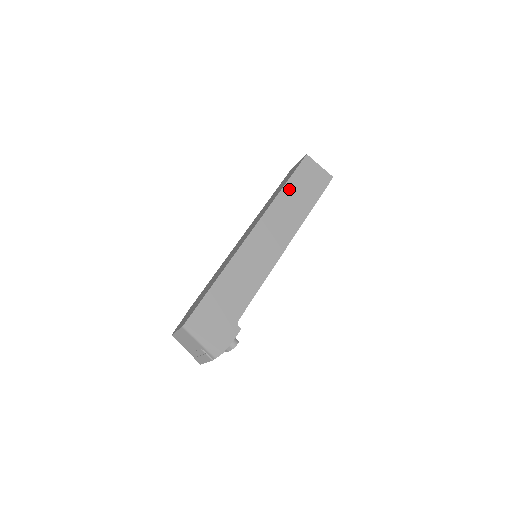
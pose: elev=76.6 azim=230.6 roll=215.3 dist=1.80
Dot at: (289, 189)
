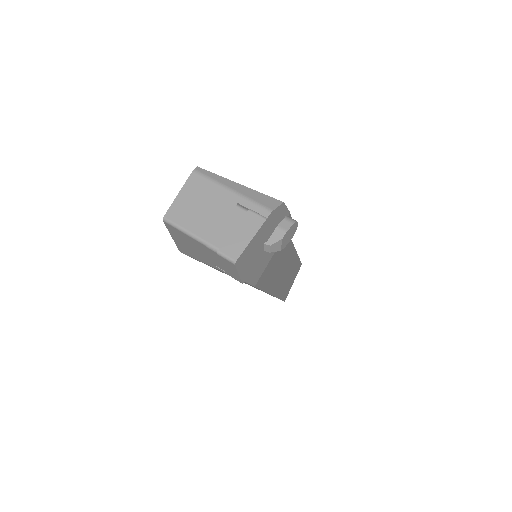
Dot at: occluded
